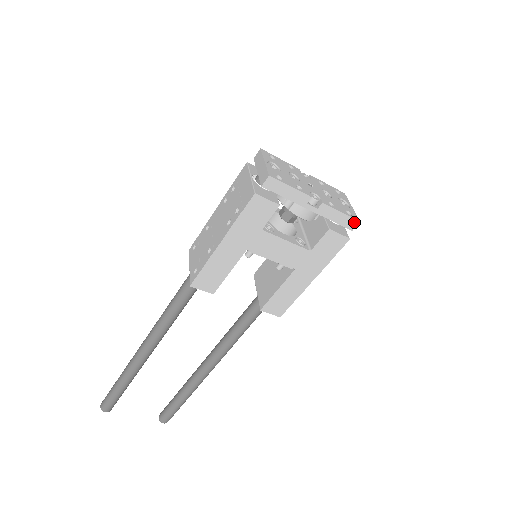
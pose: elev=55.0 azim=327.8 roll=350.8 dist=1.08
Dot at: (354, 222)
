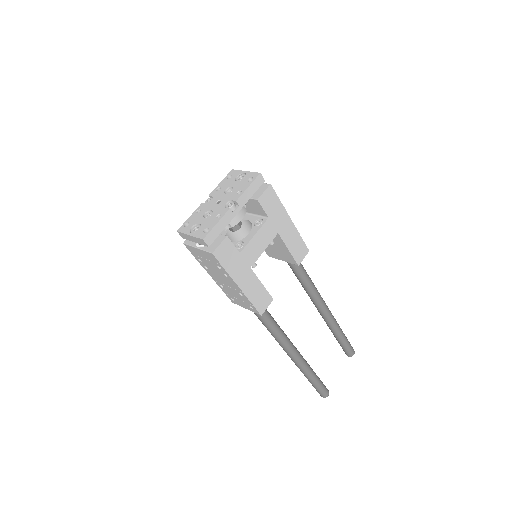
Dot at: (259, 178)
